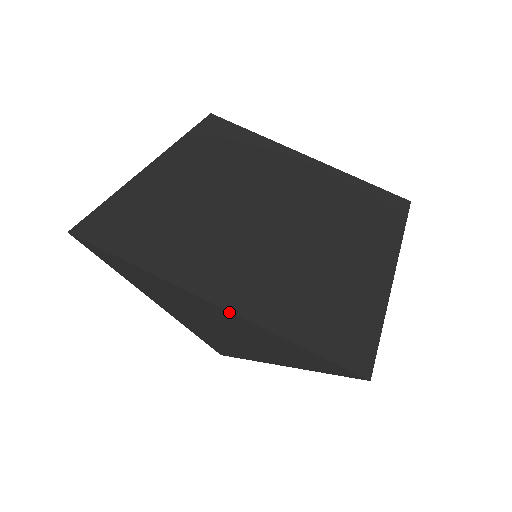
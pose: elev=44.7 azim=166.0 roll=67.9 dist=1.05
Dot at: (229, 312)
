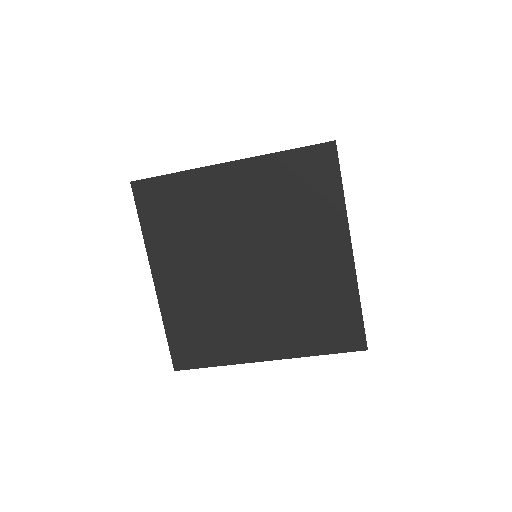
Dot at: (156, 289)
